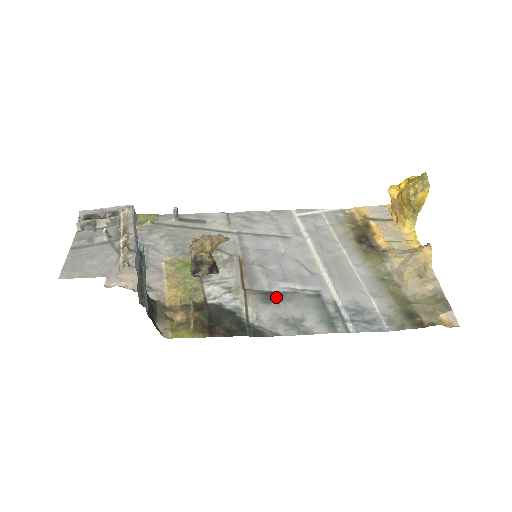
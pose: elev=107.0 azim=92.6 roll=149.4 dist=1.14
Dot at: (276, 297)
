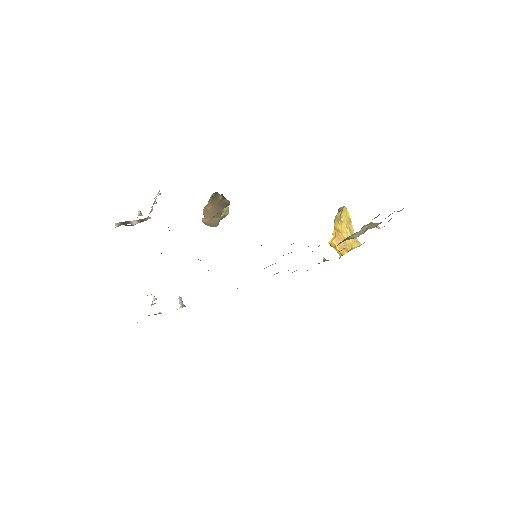
Dot at: occluded
